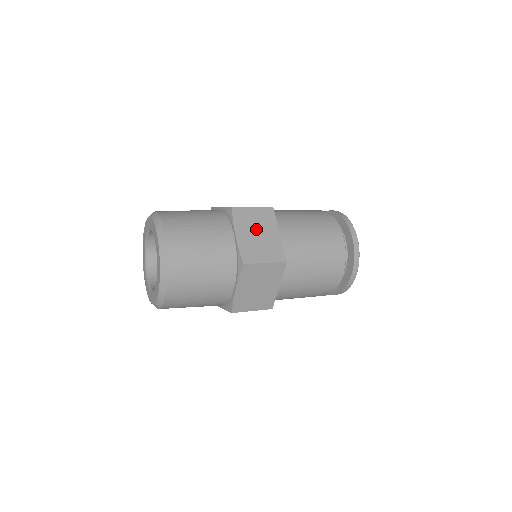
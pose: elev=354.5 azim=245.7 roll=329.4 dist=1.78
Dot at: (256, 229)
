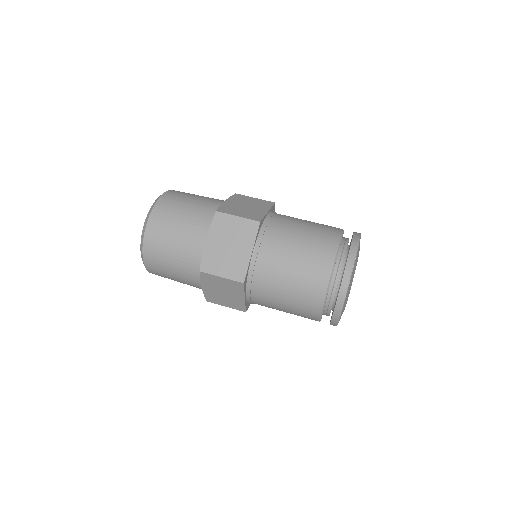
Dot at: (229, 240)
